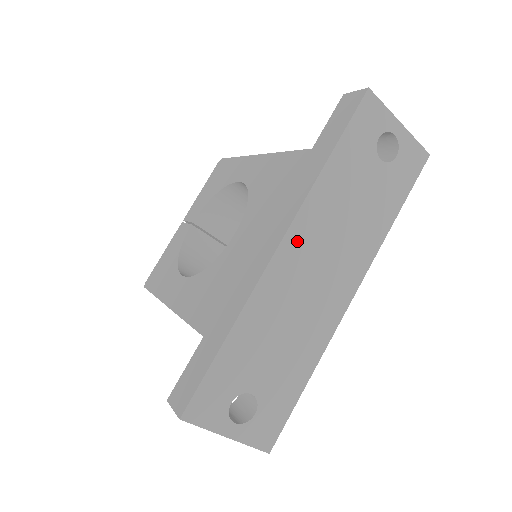
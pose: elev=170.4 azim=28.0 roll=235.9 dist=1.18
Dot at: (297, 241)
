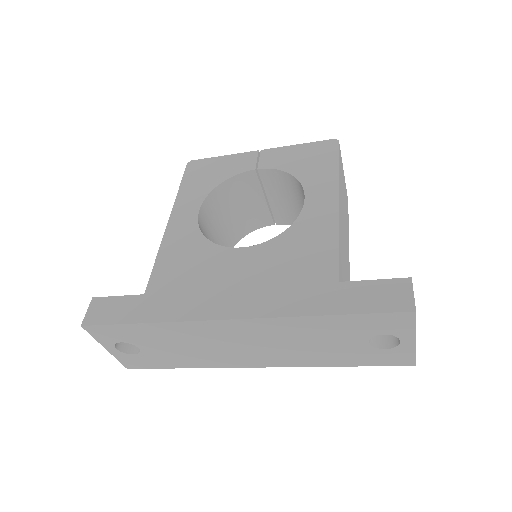
Dot at: (246, 326)
